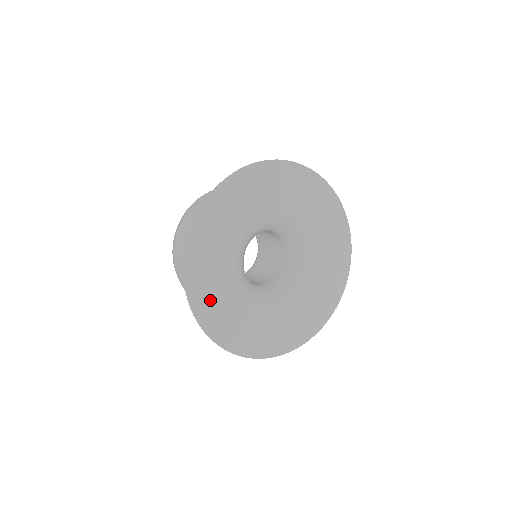
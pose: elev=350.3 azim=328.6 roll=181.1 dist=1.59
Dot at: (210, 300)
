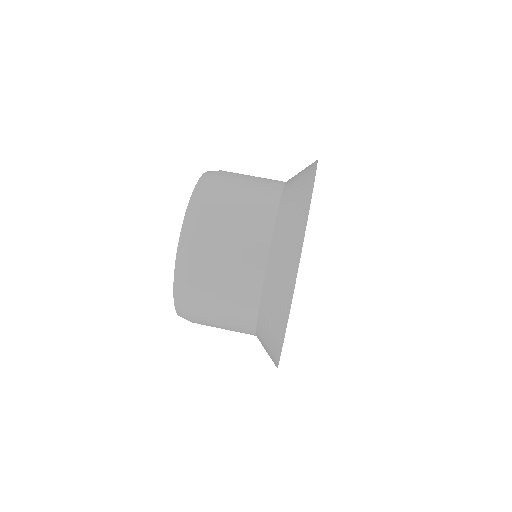
Dot at: occluded
